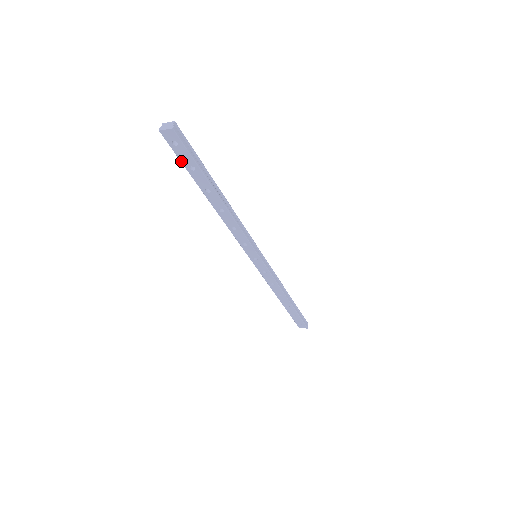
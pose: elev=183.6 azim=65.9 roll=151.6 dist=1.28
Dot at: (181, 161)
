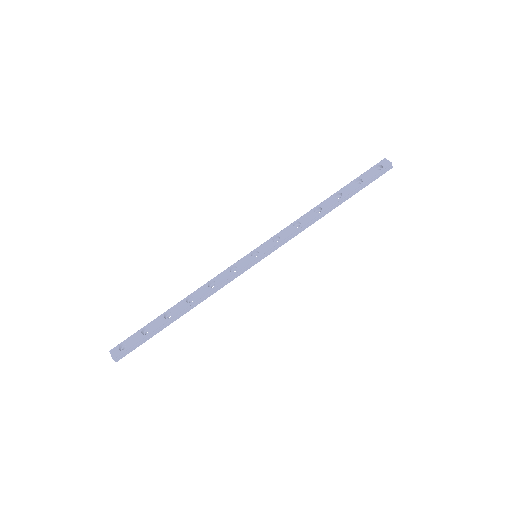
Dot at: occluded
